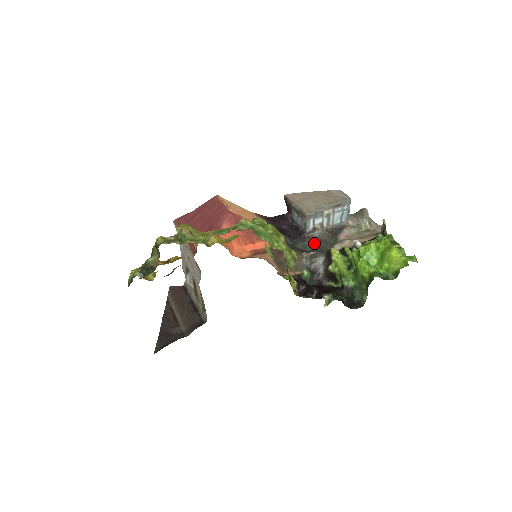
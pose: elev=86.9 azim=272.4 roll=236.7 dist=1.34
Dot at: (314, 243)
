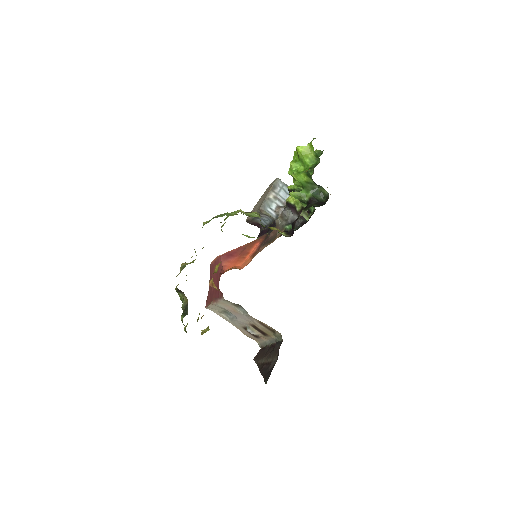
Dot at: occluded
